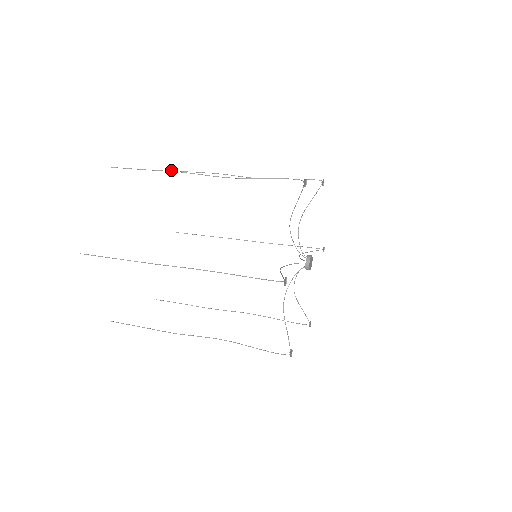
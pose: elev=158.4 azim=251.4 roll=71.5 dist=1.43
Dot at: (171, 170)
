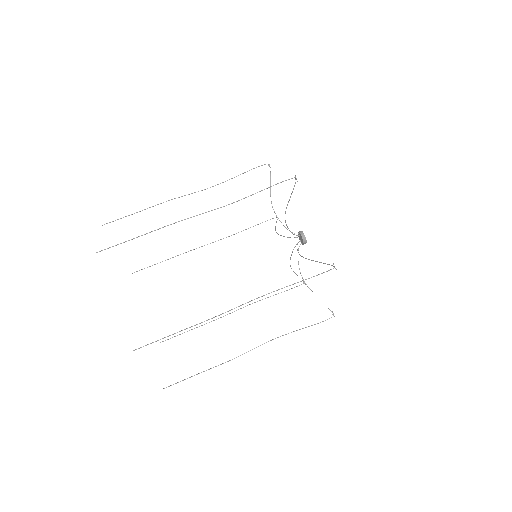
Dot at: occluded
